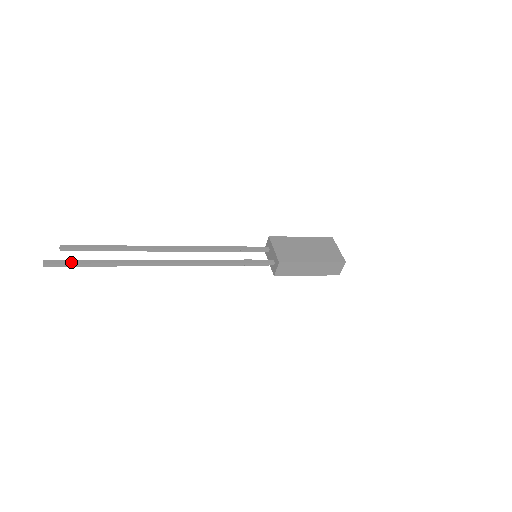
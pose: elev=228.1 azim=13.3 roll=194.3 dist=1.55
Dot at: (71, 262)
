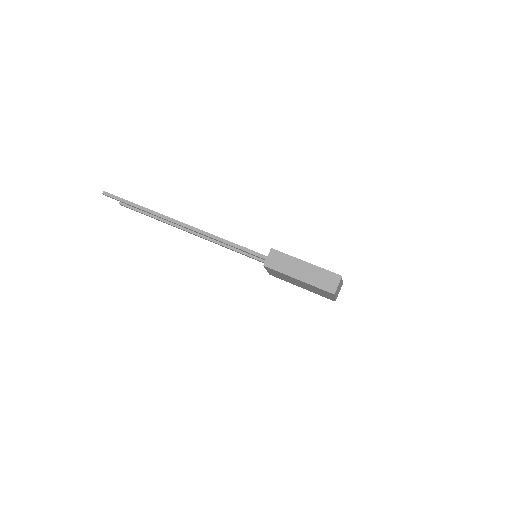
Dot at: occluded
